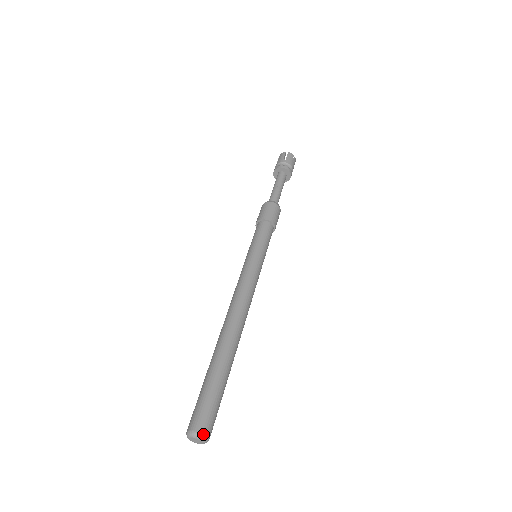
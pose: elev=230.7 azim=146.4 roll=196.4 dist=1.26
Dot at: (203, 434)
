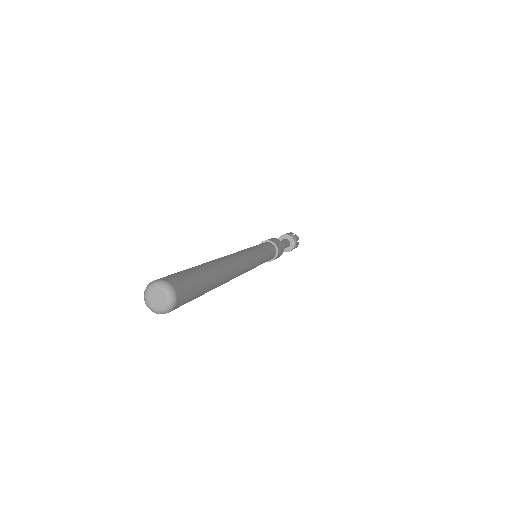
Dot at: (174, 291)
